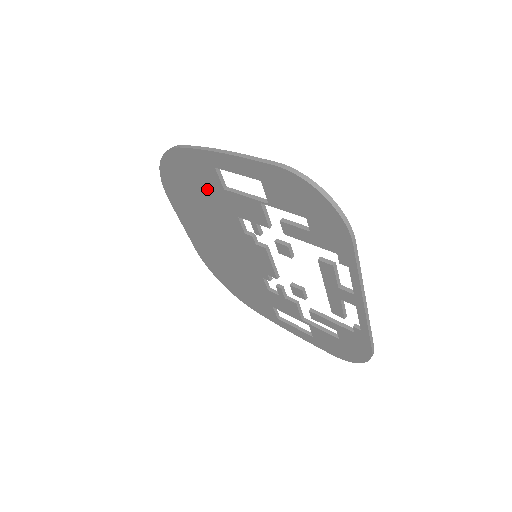
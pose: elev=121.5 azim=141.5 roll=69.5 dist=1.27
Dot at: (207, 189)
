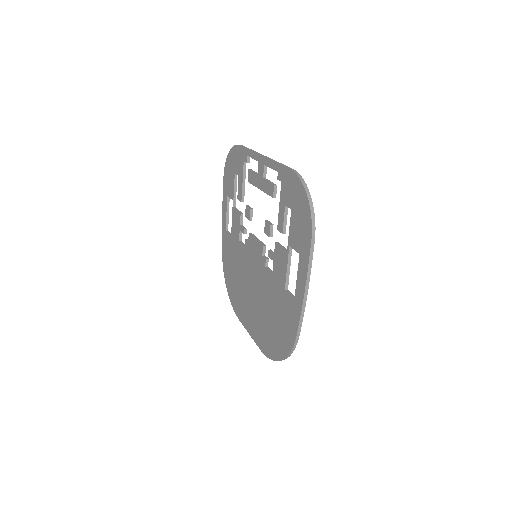
Dot at: (232, 255)
